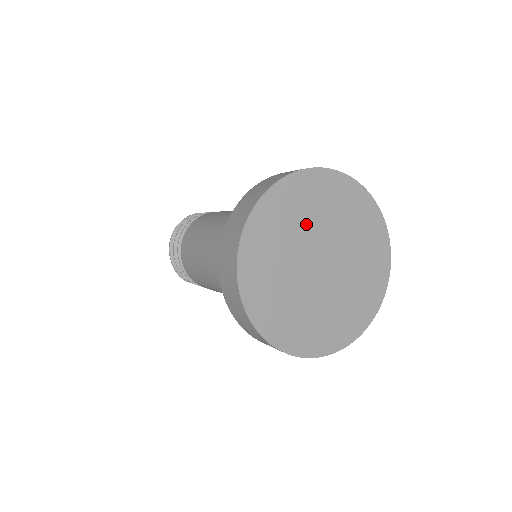
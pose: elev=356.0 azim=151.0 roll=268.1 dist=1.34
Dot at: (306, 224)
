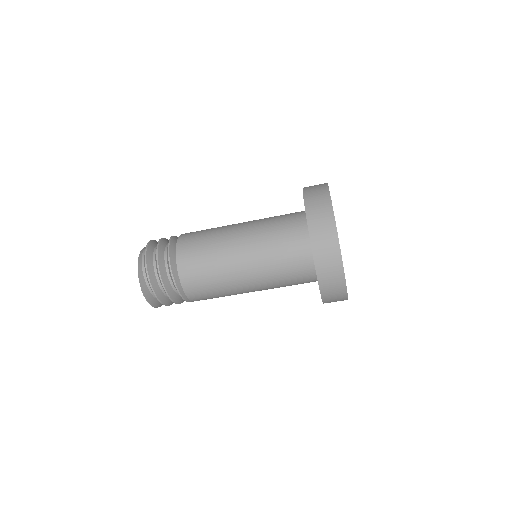
Dot at: occluded
